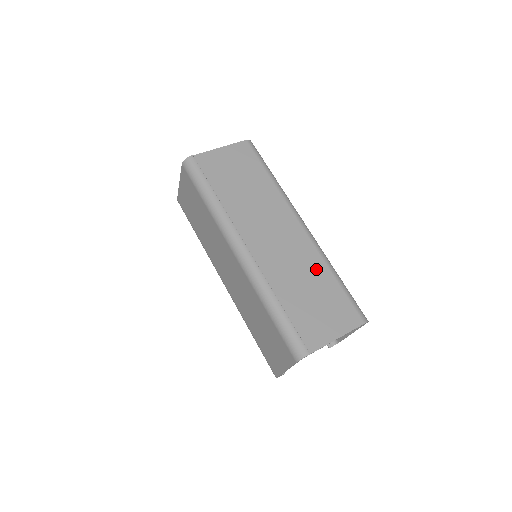
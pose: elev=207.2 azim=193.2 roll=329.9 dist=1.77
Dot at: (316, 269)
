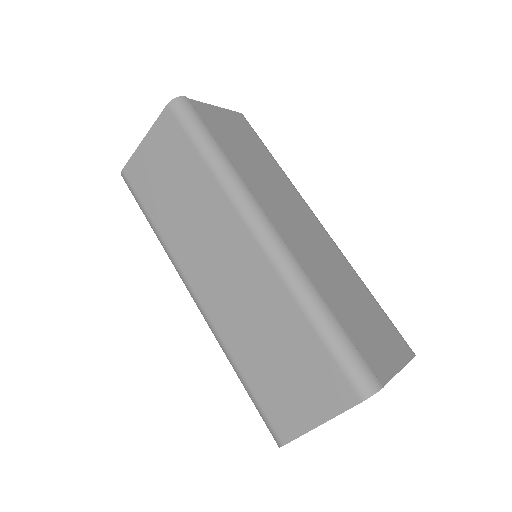
Dot at: (350, 278)
